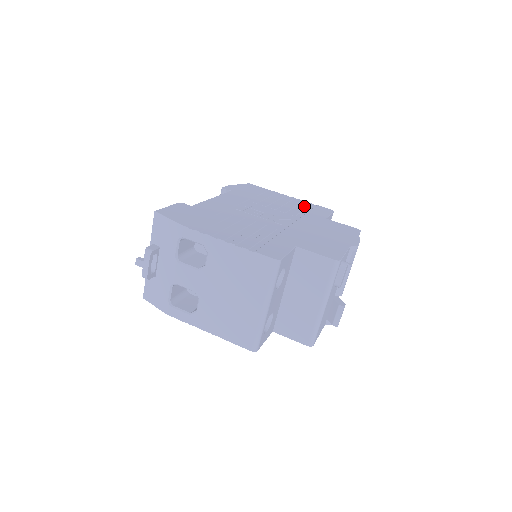
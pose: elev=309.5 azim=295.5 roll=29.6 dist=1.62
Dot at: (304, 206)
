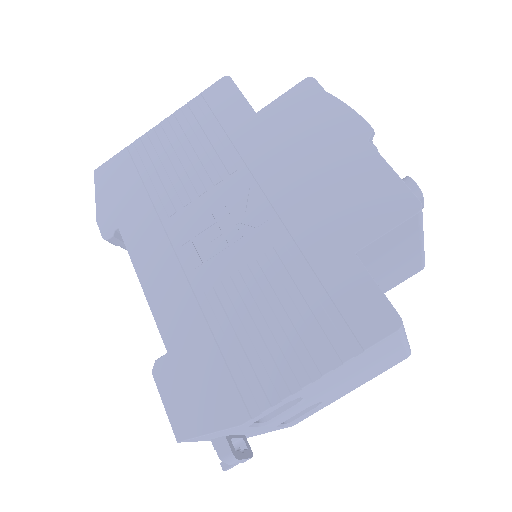
Dot at: (202, 123)
